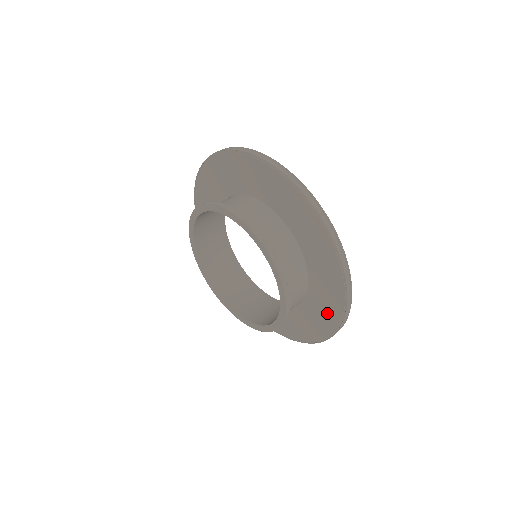
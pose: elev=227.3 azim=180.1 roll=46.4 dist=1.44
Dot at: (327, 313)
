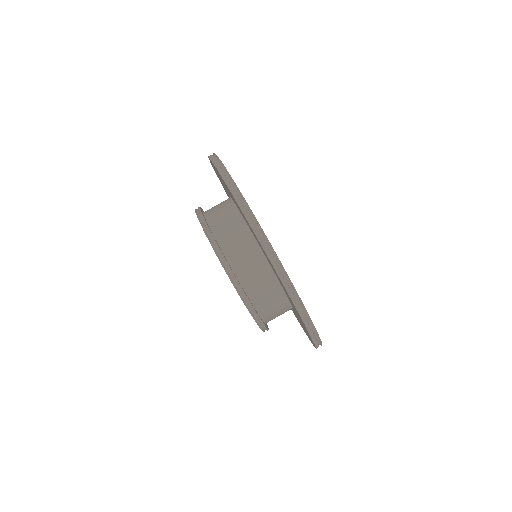
Dot at: (305, 331)
